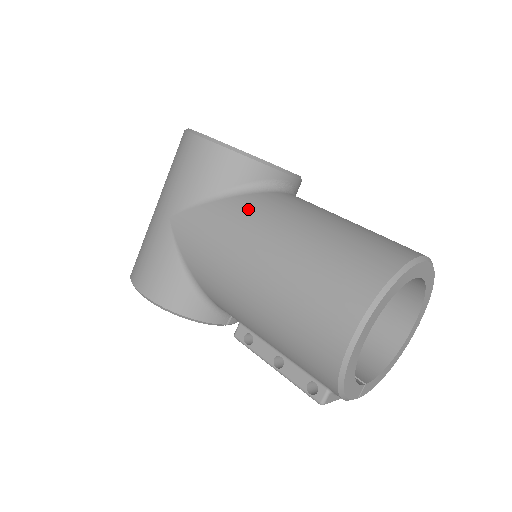
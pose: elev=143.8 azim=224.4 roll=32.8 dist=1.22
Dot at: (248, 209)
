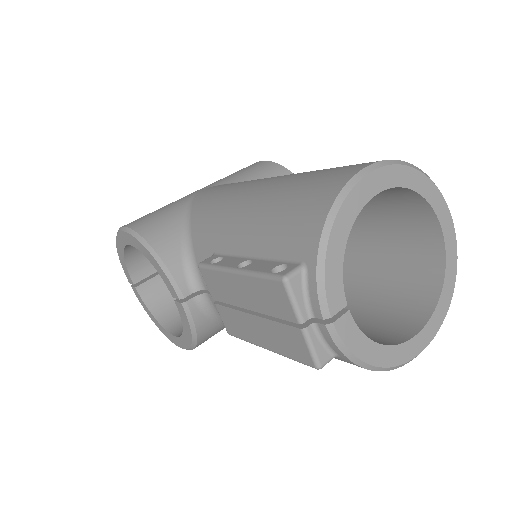
Dot at: occluded
